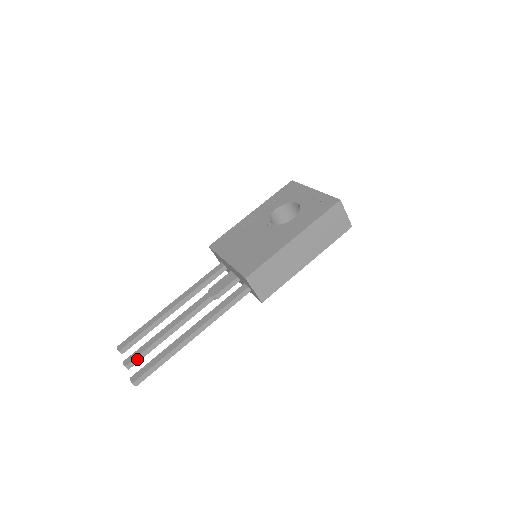
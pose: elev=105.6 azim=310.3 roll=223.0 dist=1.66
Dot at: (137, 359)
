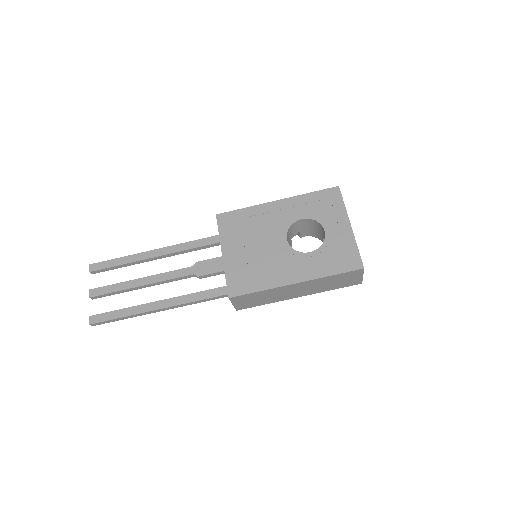
Dot at: (103, 295)
